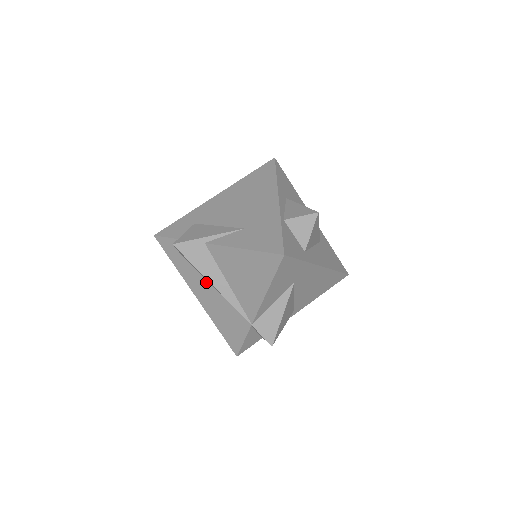
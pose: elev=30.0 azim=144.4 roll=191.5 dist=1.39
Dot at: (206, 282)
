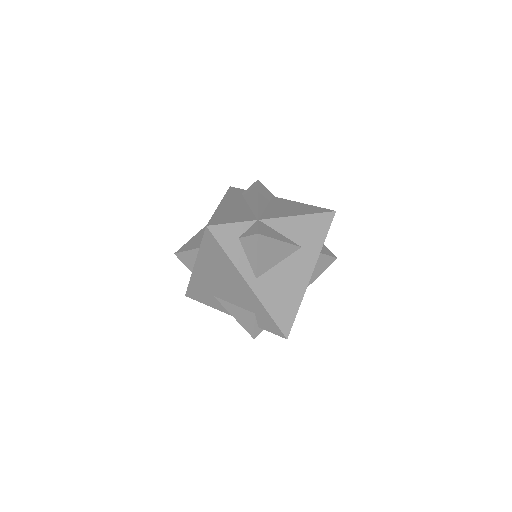
Dot at: (245, 202)
